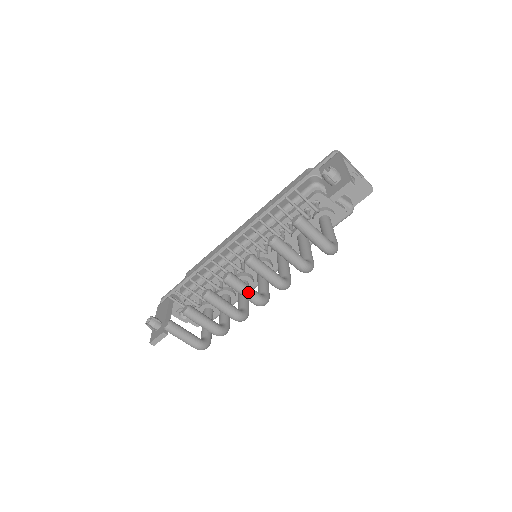
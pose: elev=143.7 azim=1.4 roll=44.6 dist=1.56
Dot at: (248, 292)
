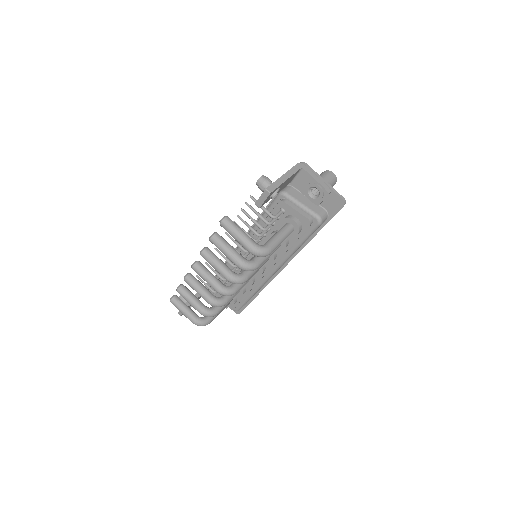
Dot at: (209, 280)
